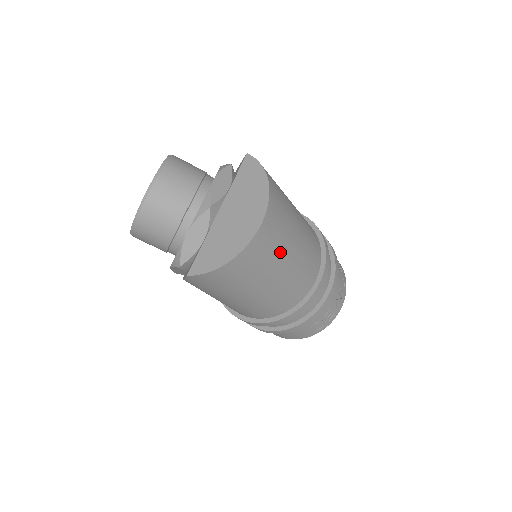
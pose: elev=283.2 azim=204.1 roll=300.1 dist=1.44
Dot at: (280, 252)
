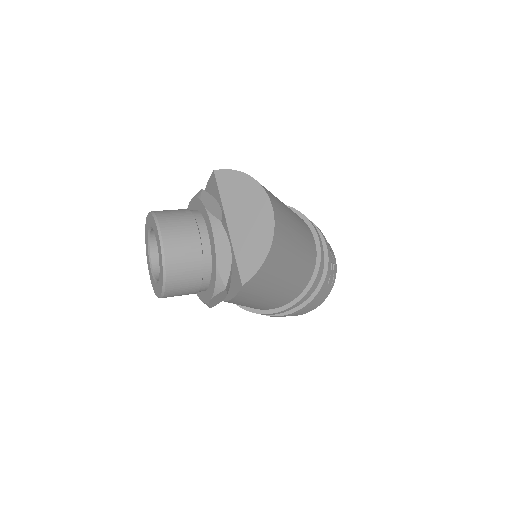
Dot at: (290, 225)
